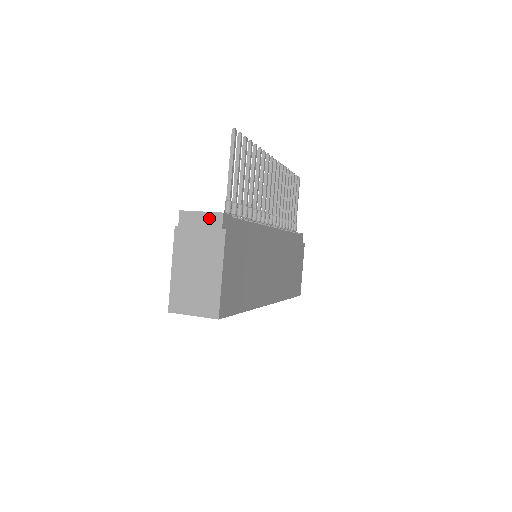
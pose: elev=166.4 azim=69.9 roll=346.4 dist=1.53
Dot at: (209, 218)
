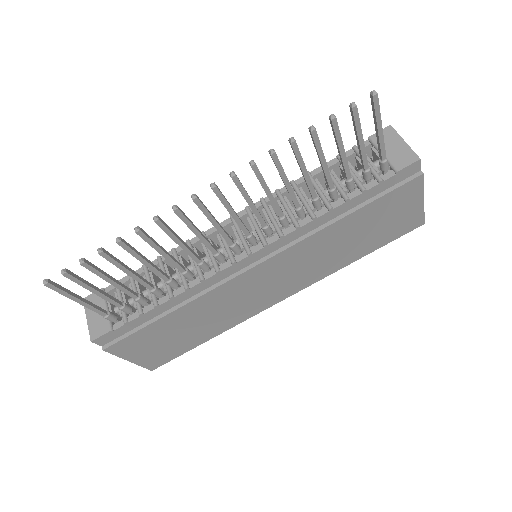
Dot at: occluded
